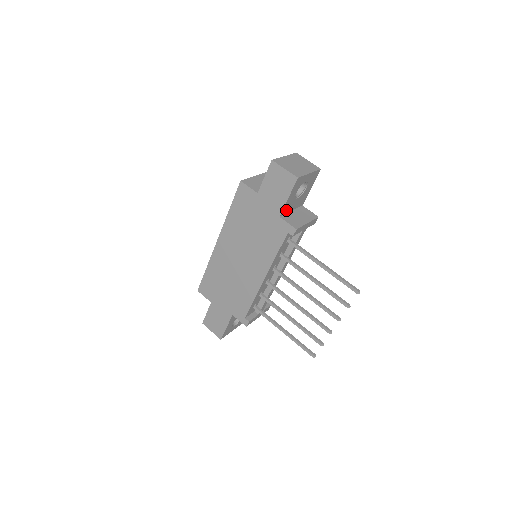
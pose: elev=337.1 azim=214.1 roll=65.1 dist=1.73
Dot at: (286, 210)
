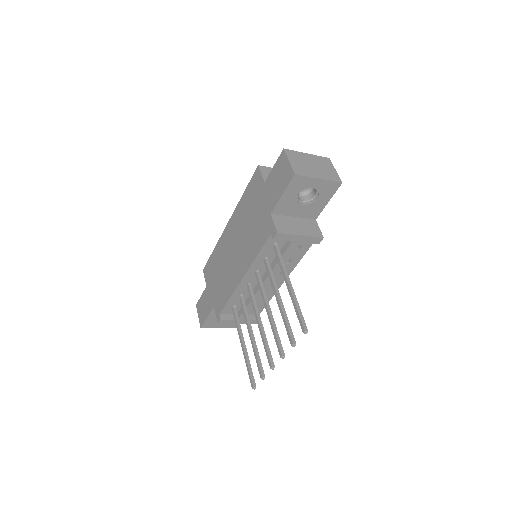
Dot at: (283, 211)
